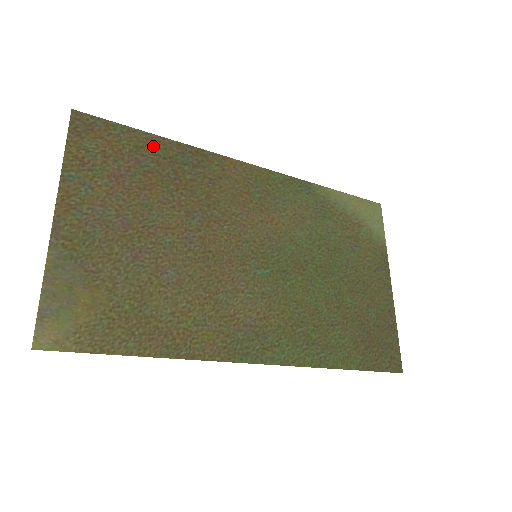
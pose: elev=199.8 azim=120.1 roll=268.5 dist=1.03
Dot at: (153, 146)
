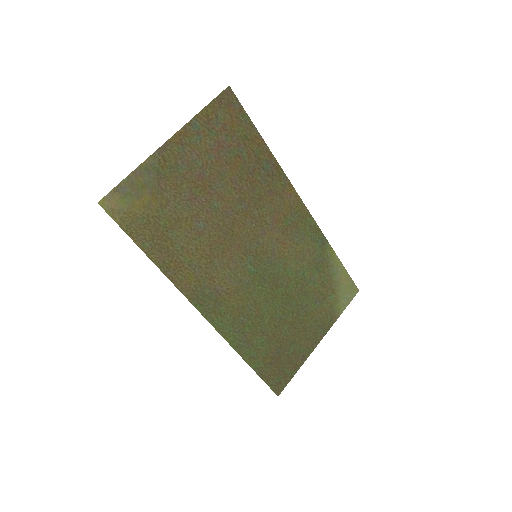
Dot at: (255, 144)
